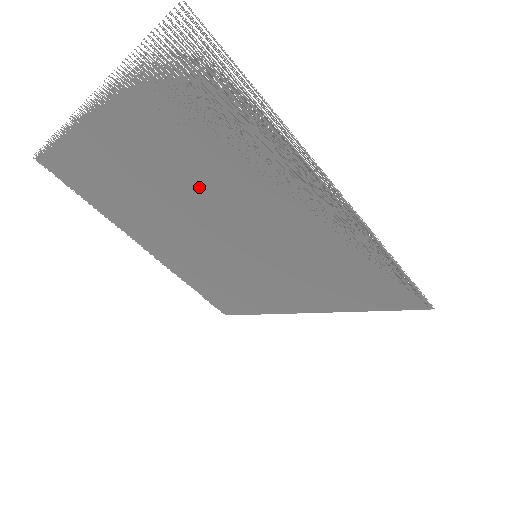
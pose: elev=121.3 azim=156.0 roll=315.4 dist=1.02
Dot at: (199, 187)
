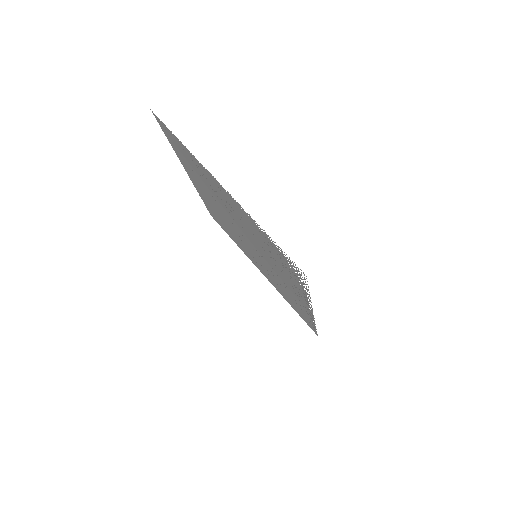
Dot at: occluded
